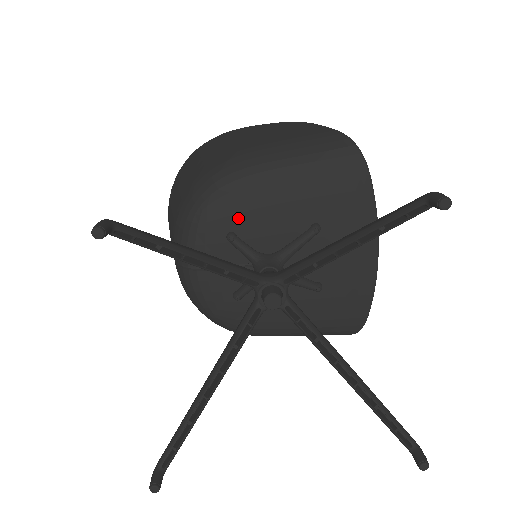
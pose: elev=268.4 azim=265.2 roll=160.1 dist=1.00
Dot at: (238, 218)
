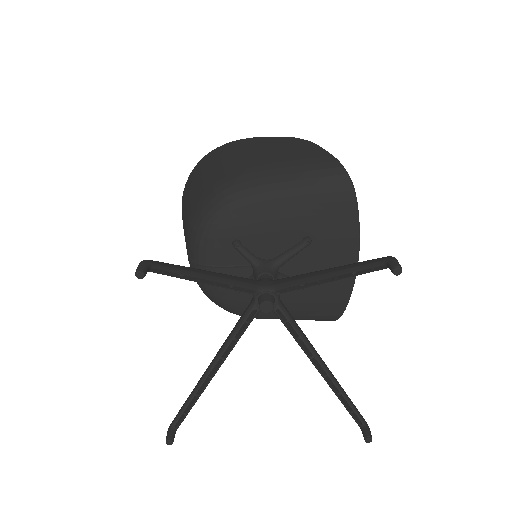
Dot at: (243, 229)
